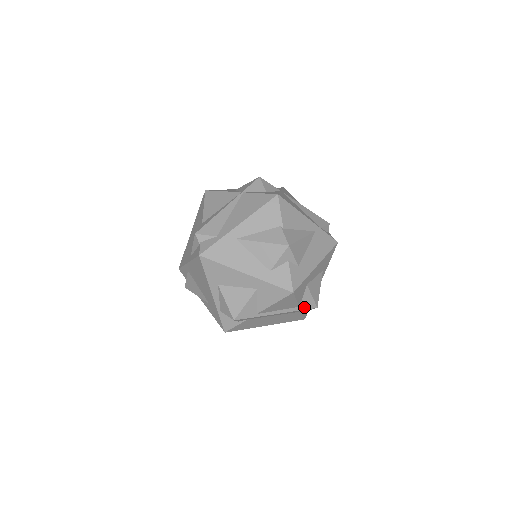
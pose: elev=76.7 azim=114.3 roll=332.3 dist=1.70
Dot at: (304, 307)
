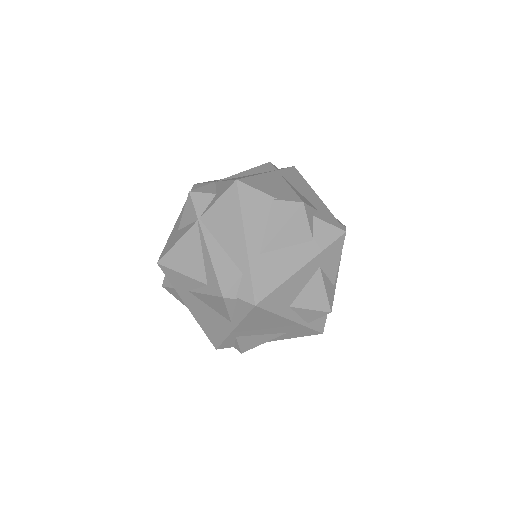
Dot at: occluded
